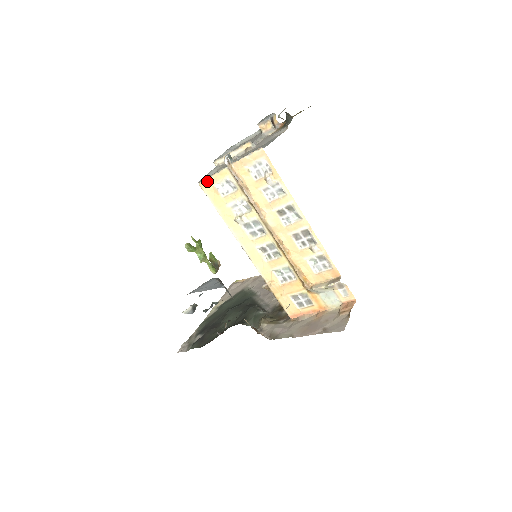
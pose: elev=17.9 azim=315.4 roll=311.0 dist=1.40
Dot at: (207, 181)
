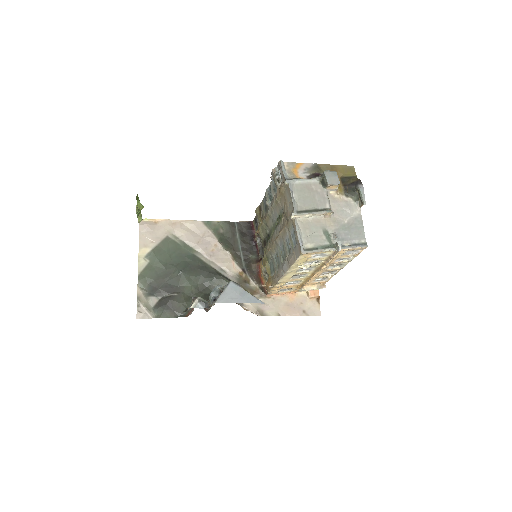
Dot at: (310, 253)
